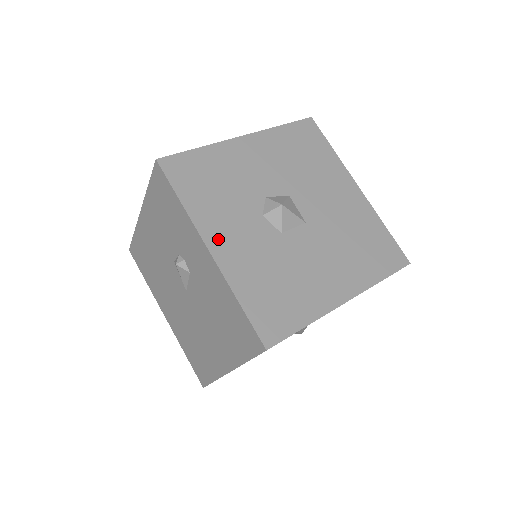
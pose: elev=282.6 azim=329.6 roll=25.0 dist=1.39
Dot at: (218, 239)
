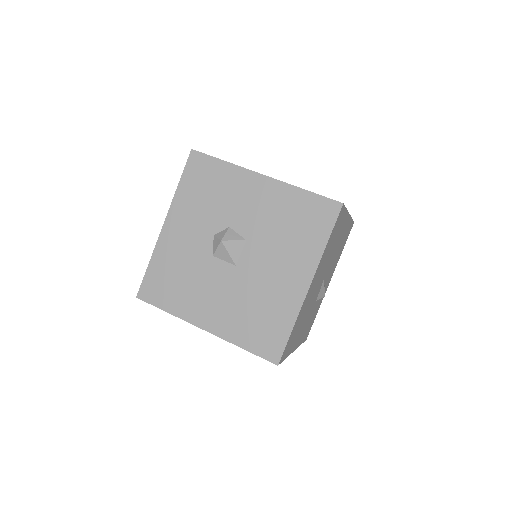
Dot at: (174, 223)
